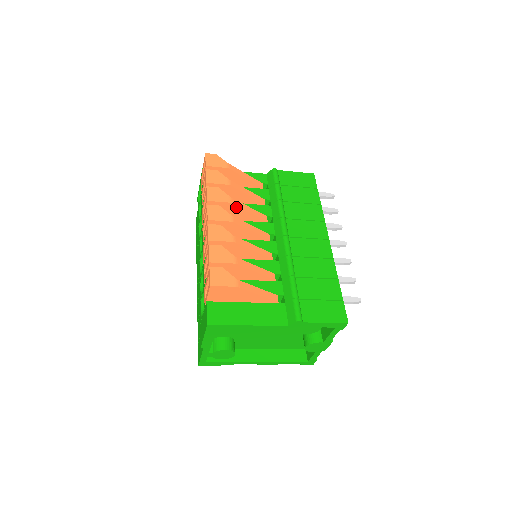
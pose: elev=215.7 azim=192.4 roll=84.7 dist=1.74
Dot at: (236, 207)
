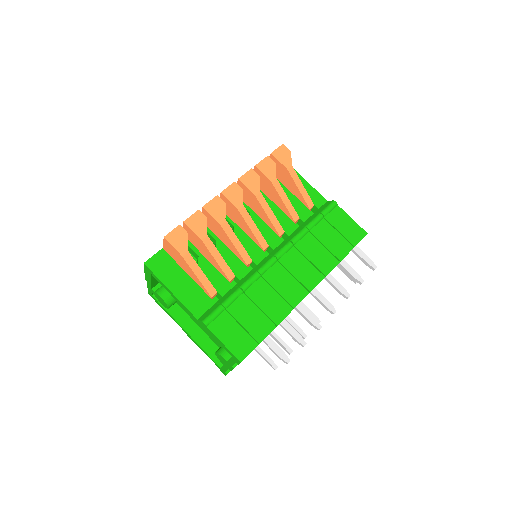
Dot at: (258, 202)
